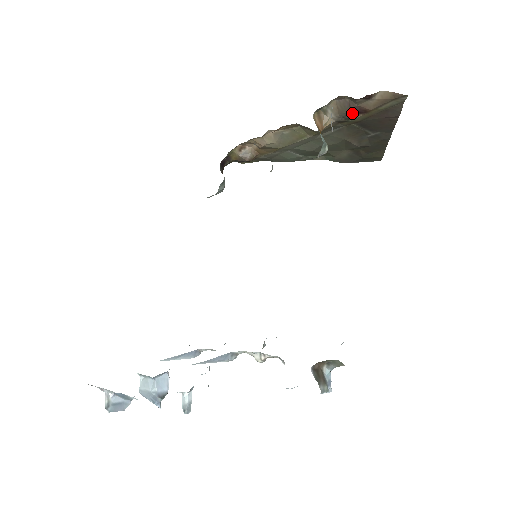
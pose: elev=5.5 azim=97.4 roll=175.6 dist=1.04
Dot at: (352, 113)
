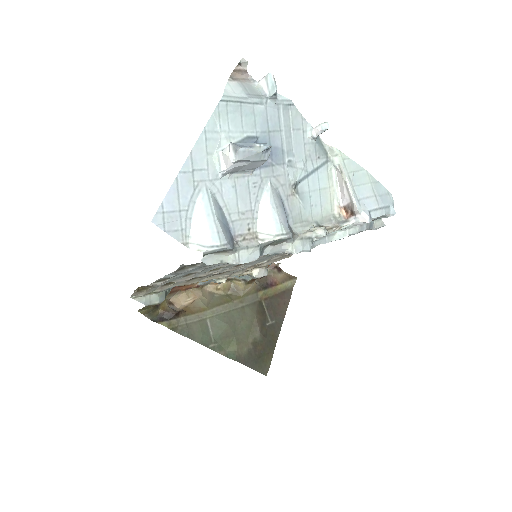
Dot at: (267, 284)
